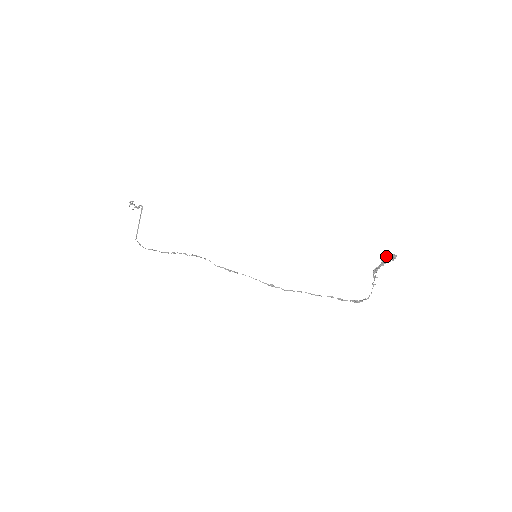
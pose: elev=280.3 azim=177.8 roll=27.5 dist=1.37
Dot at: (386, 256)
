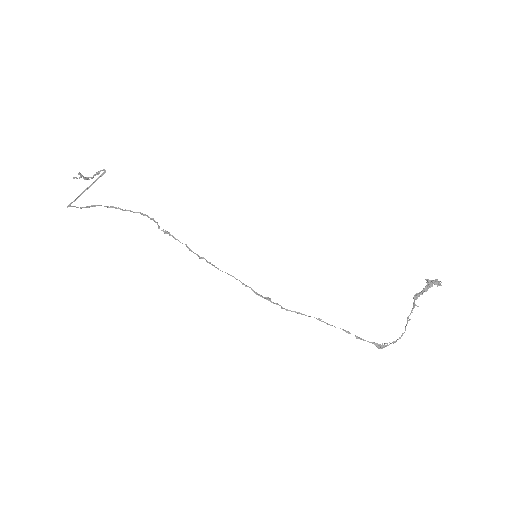
Dot at: occluded
